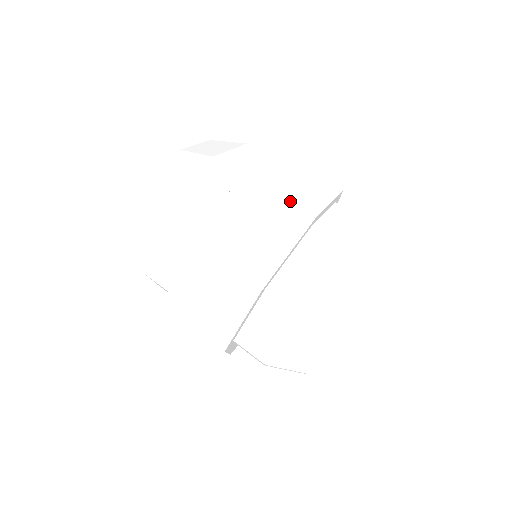
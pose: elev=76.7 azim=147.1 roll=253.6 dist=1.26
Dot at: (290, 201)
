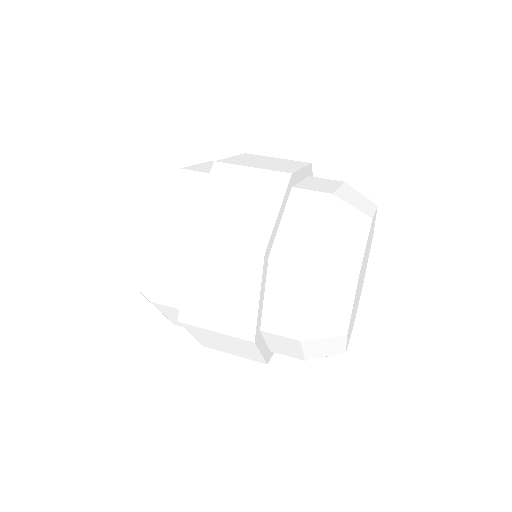
Dot at: (233, 252)
